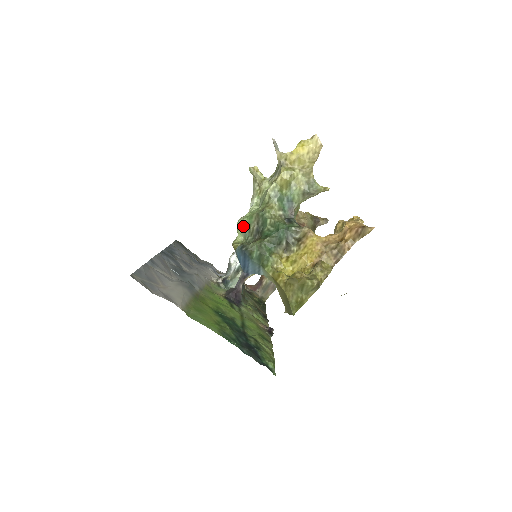
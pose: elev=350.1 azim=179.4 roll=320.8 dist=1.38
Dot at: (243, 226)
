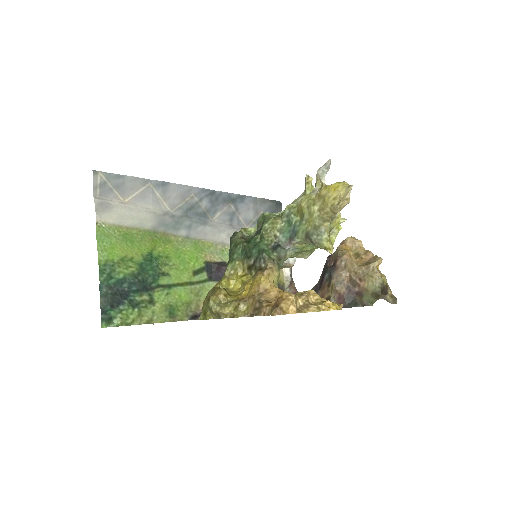
Dot at: (258, 220)
